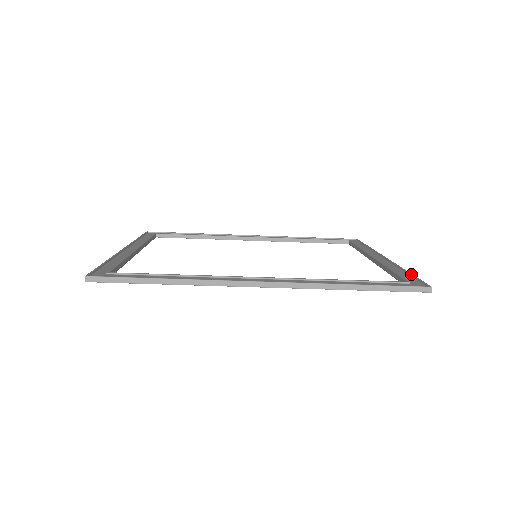
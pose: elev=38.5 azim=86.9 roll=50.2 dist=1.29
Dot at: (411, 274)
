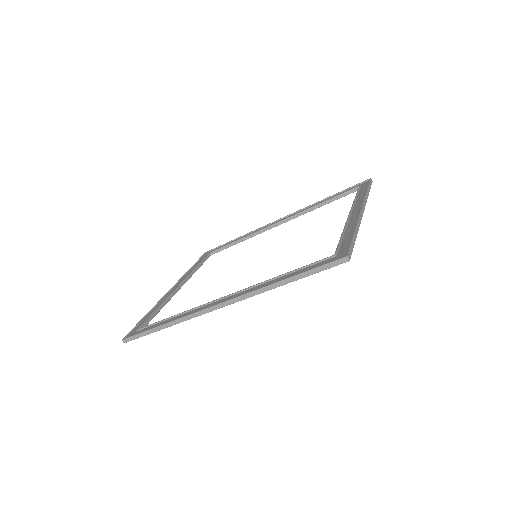
Dot at: (351, 237)
